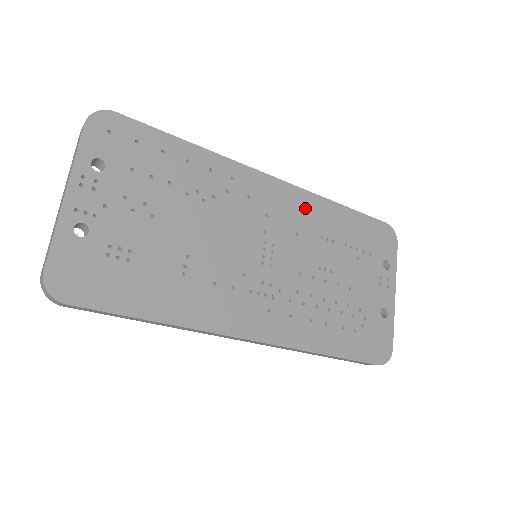
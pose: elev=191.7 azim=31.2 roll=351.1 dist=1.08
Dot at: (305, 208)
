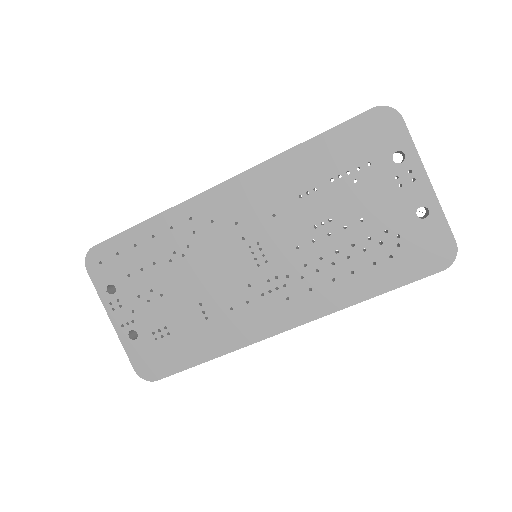
Dot at: (266, 184)
